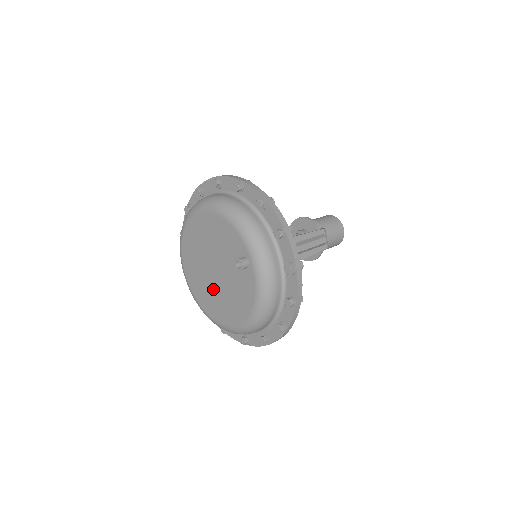
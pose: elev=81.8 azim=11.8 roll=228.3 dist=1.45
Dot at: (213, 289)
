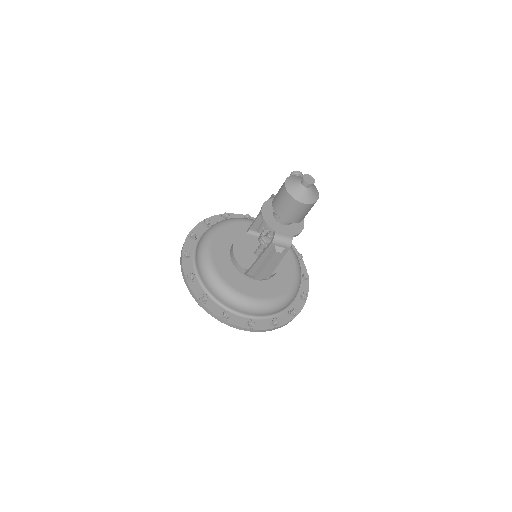
Dot at: occluded
